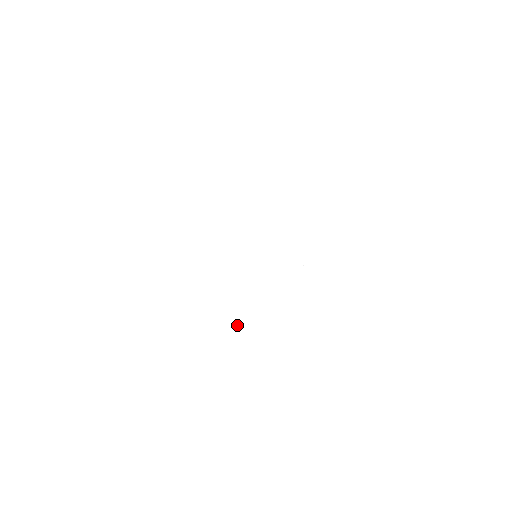
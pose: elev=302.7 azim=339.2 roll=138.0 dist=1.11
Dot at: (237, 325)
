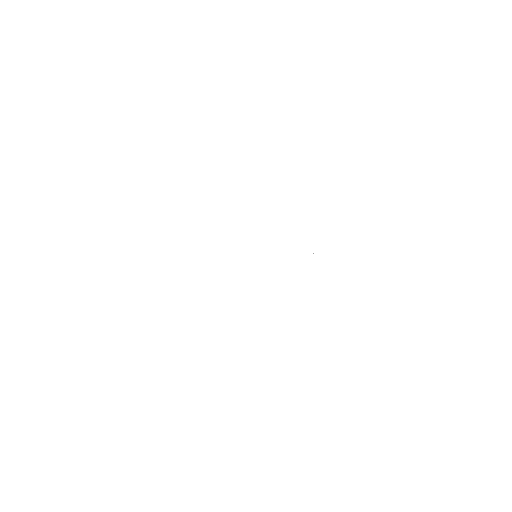
Dot at: occluded
